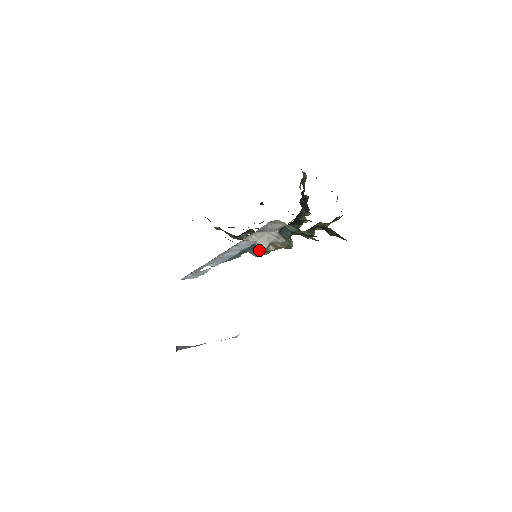
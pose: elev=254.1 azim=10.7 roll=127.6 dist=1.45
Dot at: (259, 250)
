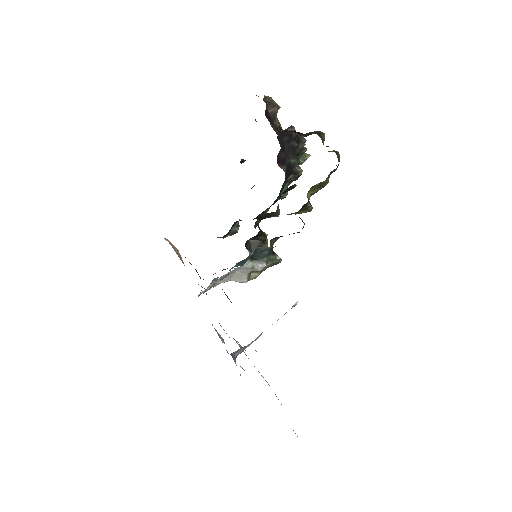
Dot at: occluded
